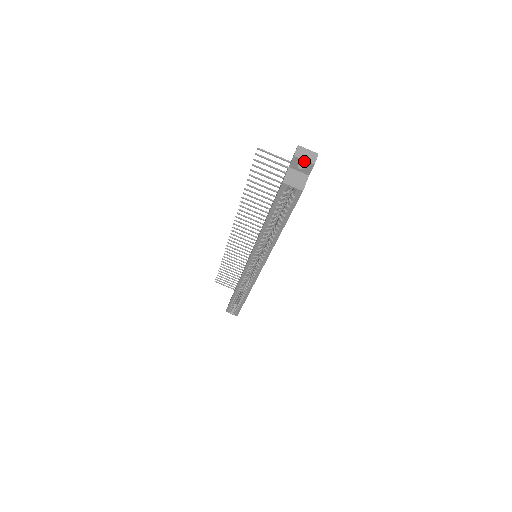
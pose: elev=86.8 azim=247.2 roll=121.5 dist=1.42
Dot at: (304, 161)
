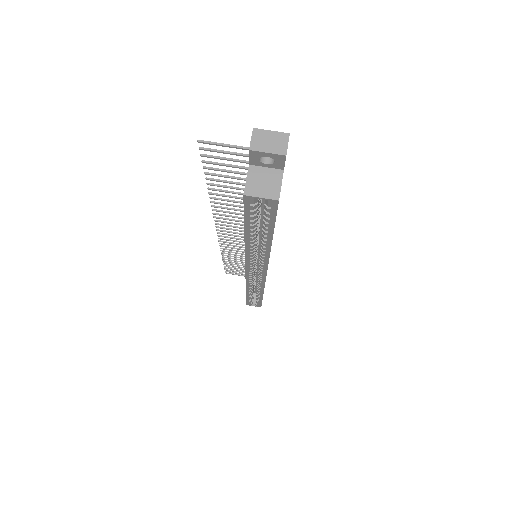
Dot at: (268, 154)
